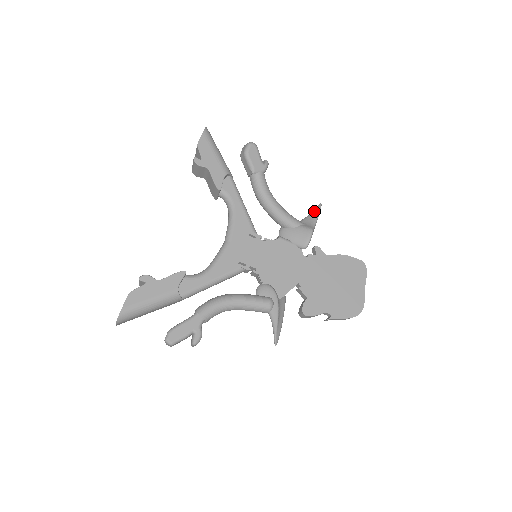
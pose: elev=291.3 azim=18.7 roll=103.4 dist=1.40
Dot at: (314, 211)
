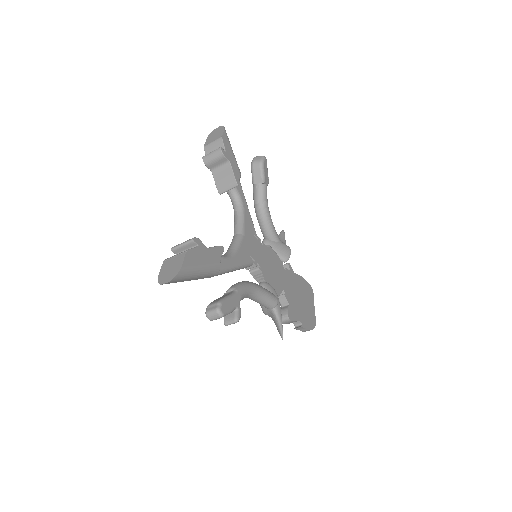
Dot at: (281, 235)
